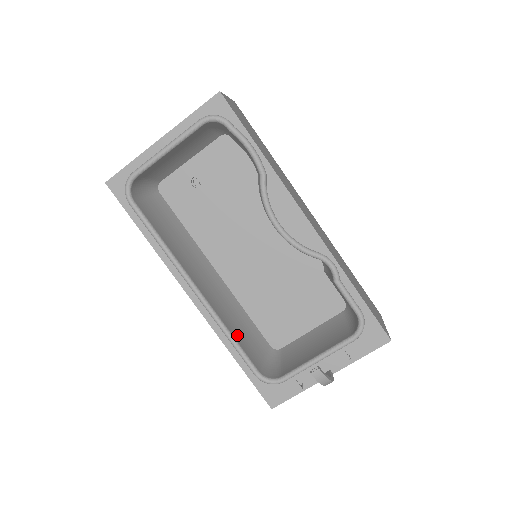
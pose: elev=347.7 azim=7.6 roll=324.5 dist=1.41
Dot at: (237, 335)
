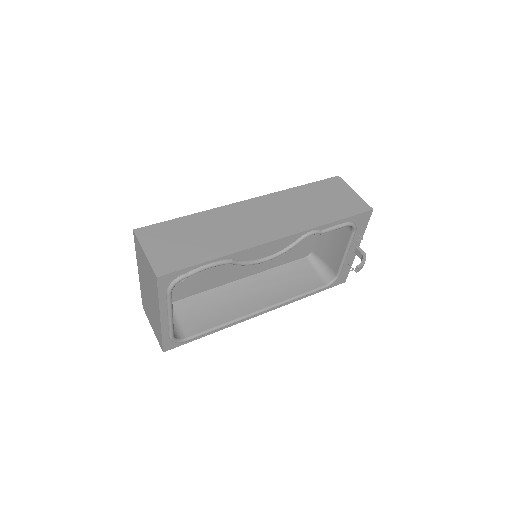
Dot at: (297, 289)
